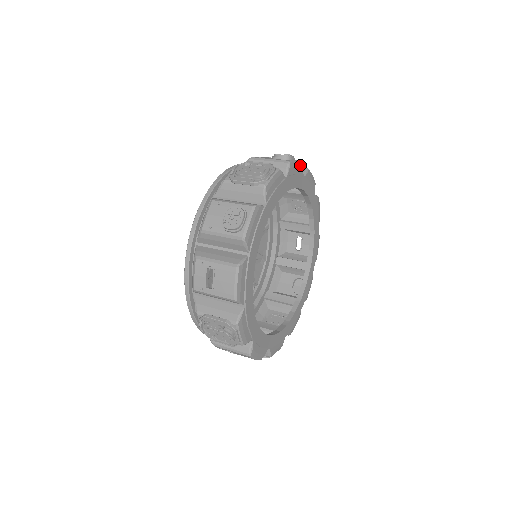
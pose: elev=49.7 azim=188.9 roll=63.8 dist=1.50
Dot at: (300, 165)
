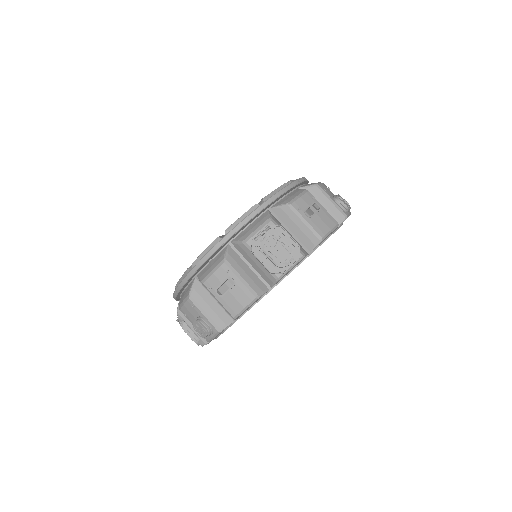
Dot at: occluded
